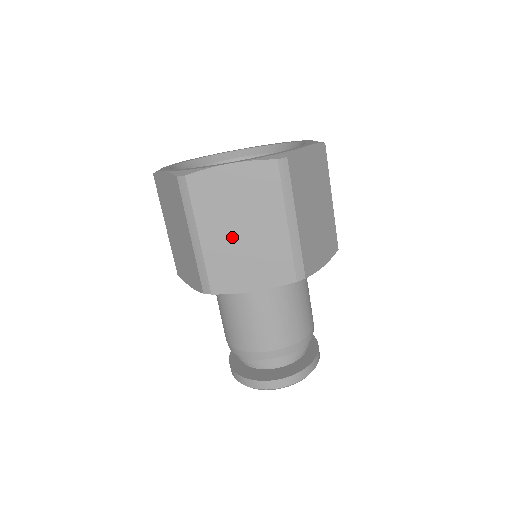
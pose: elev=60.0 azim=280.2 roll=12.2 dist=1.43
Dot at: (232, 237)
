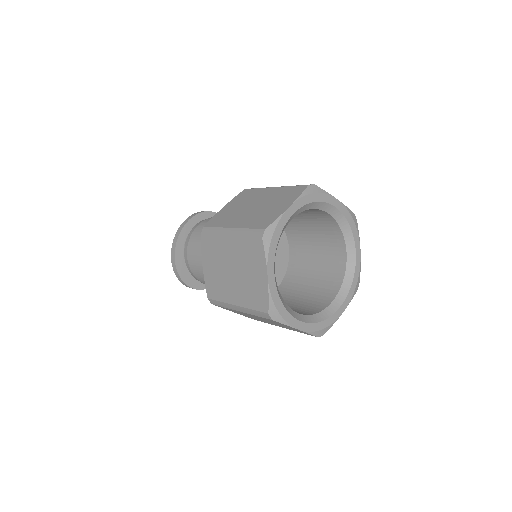
Dot at: (255, 317)
